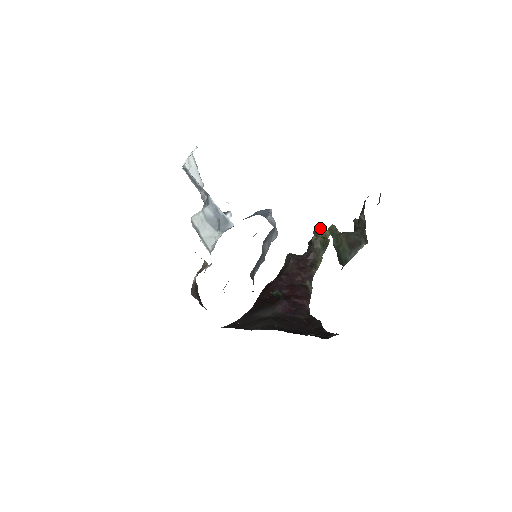
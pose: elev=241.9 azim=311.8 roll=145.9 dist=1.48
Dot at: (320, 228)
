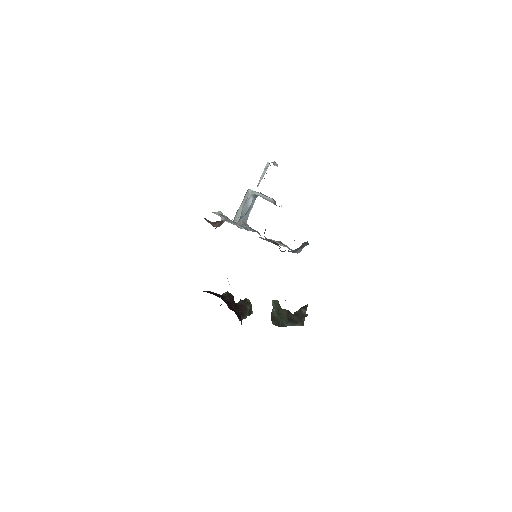
Dot at: occluded
